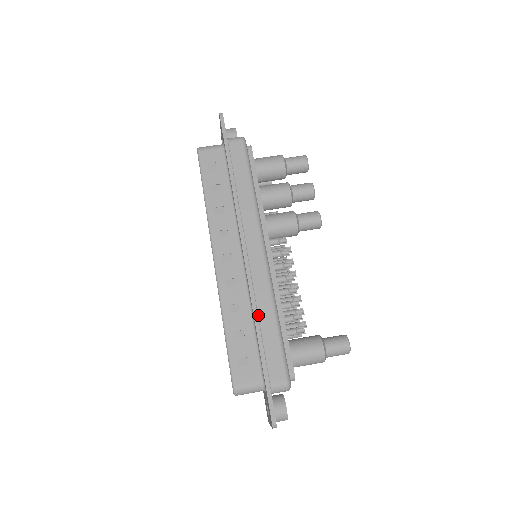
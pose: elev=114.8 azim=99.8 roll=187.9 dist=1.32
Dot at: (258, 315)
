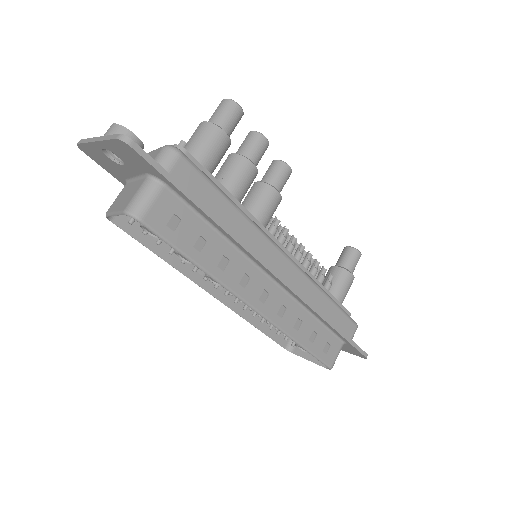
Dot at: (318, 311)
